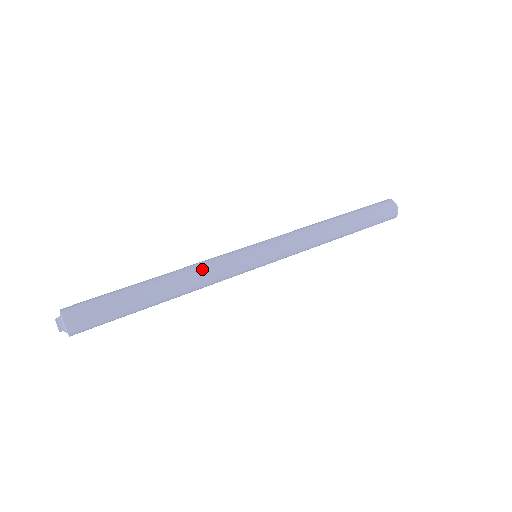
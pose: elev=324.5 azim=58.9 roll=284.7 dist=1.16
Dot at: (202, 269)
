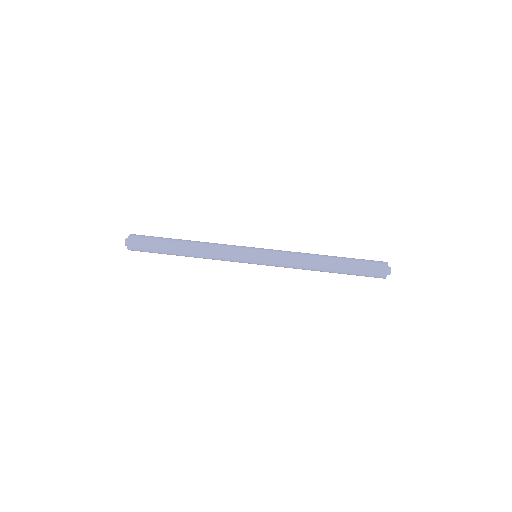
Dot at: (212, 257)
